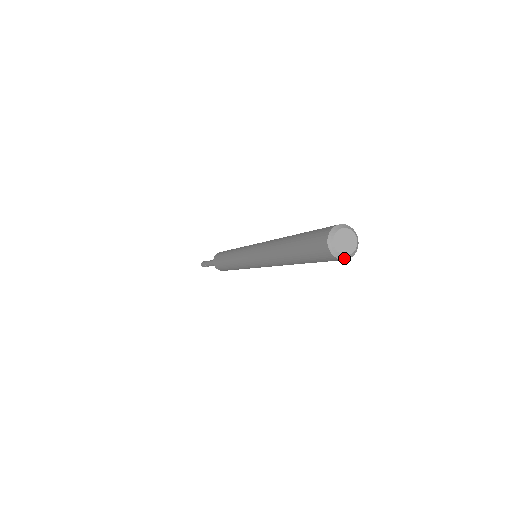
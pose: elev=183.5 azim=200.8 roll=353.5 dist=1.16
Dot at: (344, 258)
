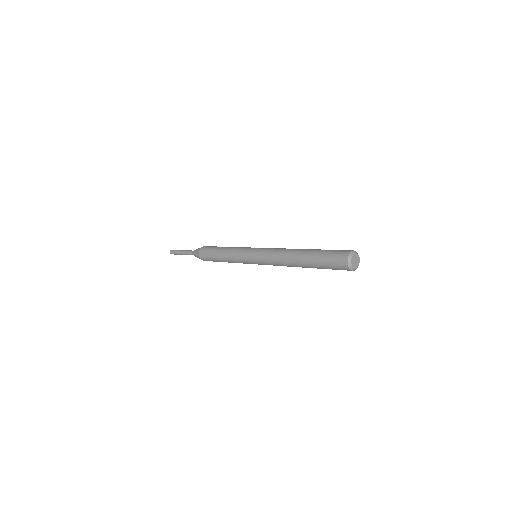
Dot at: (355, 269)
